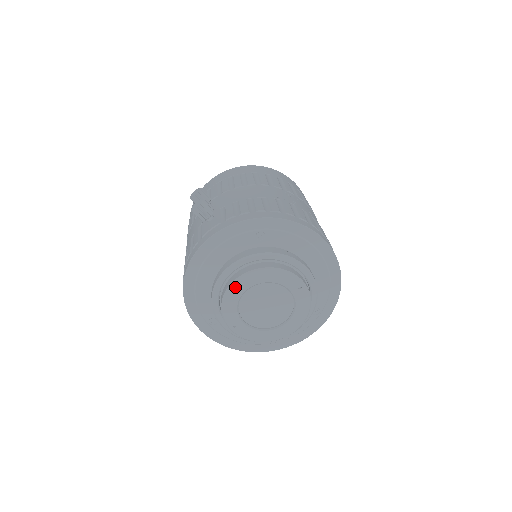
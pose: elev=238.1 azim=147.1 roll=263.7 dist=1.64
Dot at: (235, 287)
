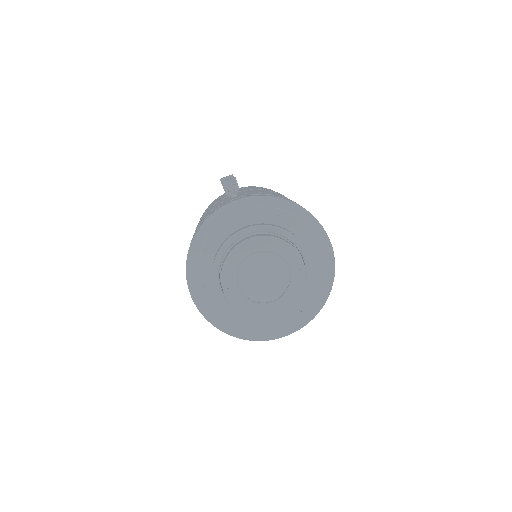
Dot at: (244, 246)
